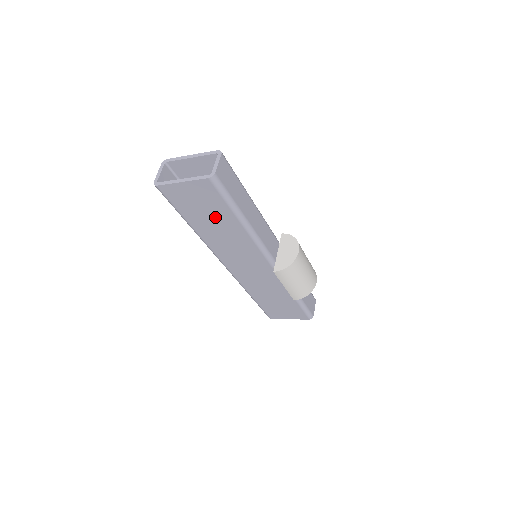
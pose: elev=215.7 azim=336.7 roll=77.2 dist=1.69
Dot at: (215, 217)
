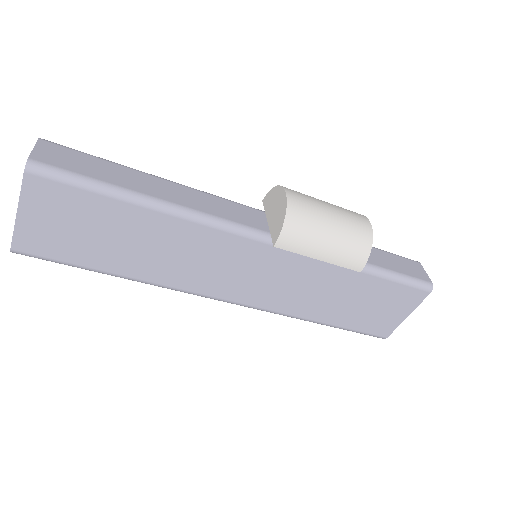
Dot at: (116, 231)
